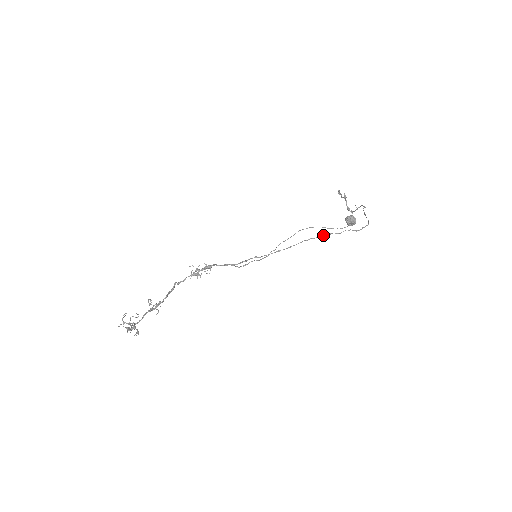
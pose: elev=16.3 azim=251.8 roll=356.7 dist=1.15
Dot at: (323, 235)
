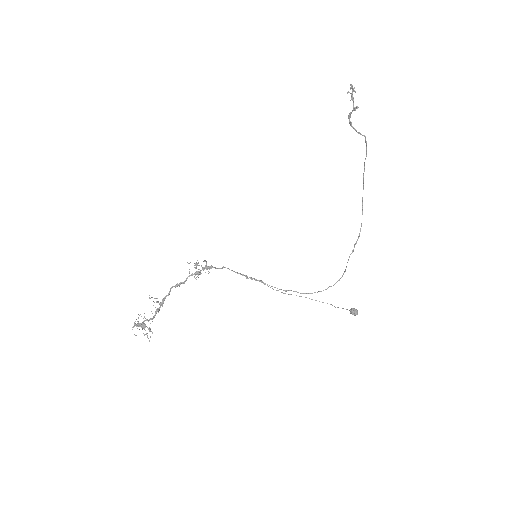
Dot at: (326, 289)
